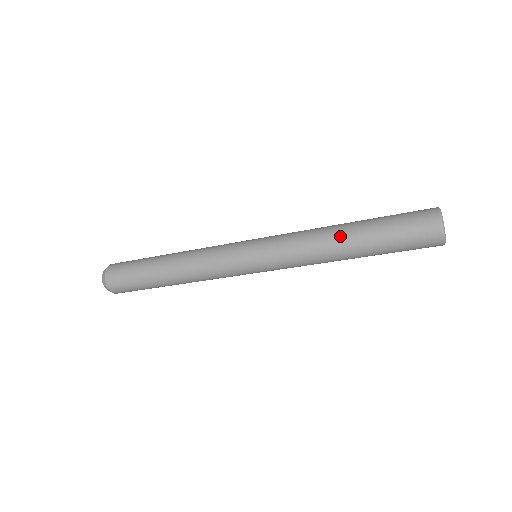
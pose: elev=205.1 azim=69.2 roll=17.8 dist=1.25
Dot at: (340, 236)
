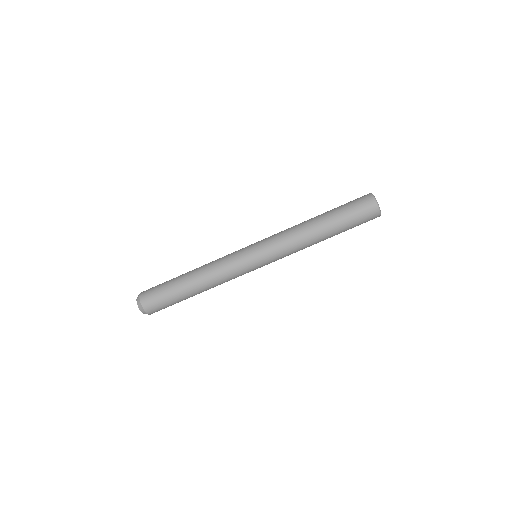
Dot at: (311, 219)
